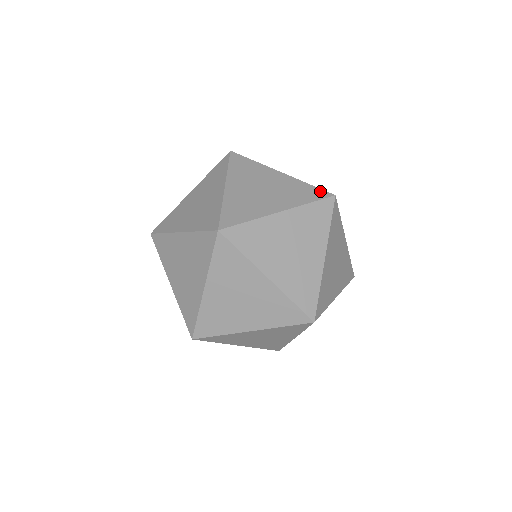
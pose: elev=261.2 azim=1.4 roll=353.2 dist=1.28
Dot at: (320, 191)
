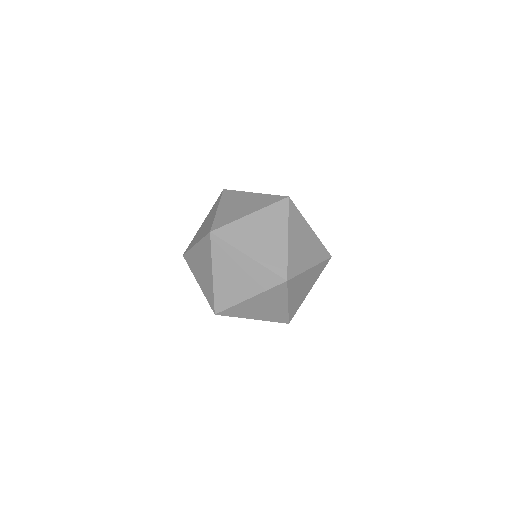
Dot at: (281, 203)
